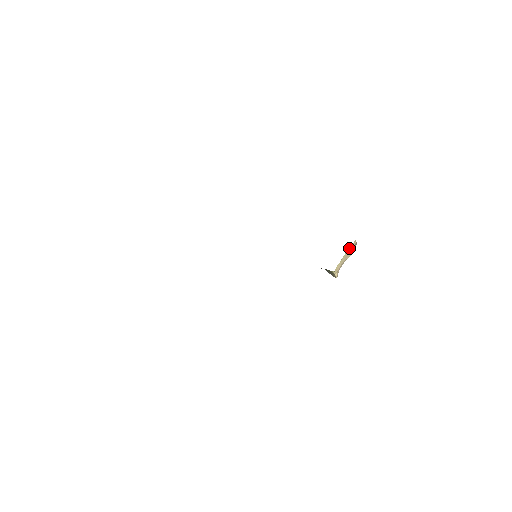
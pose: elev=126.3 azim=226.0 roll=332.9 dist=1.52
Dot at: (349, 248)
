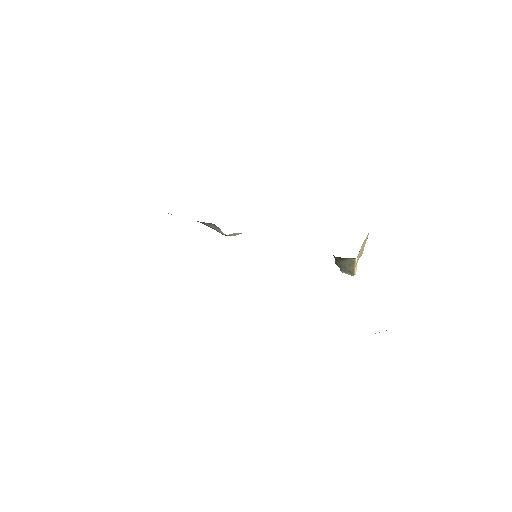
Dot at: (364, 240)
